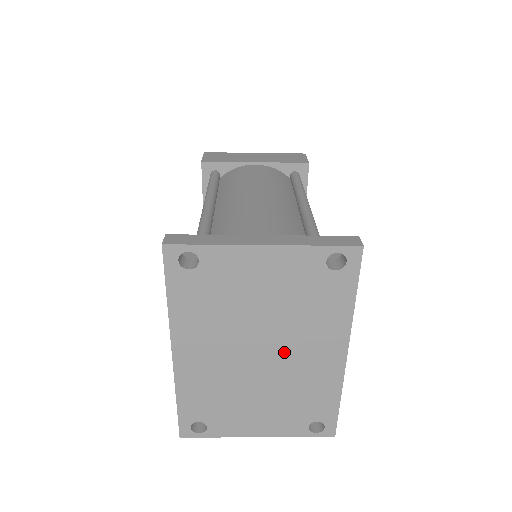
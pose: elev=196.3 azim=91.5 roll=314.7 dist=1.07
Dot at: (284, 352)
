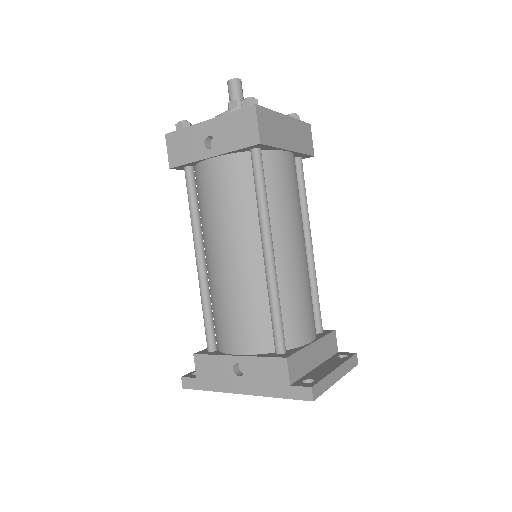
Dot at: occluded
